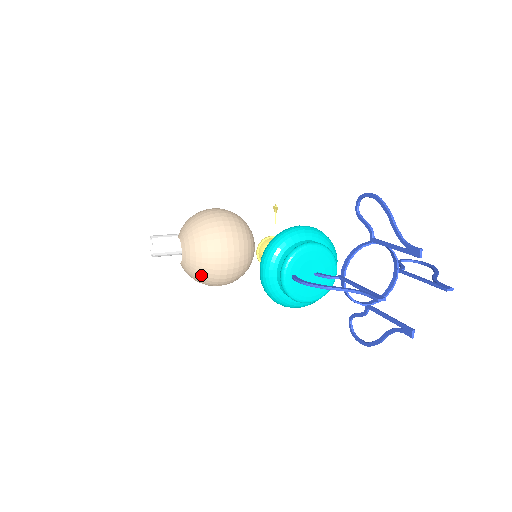
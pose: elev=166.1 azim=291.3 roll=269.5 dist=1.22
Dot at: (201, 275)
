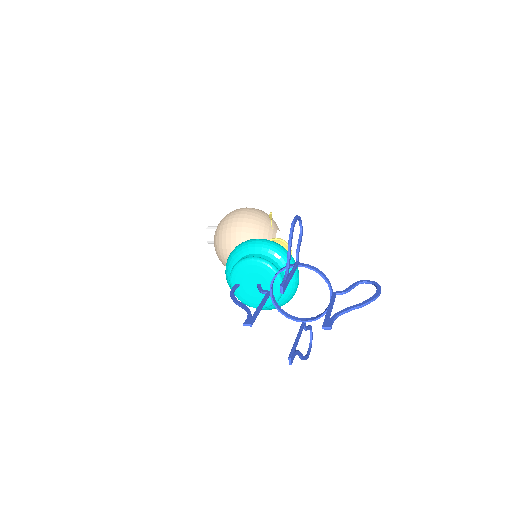
Dot at: (225, 265)
